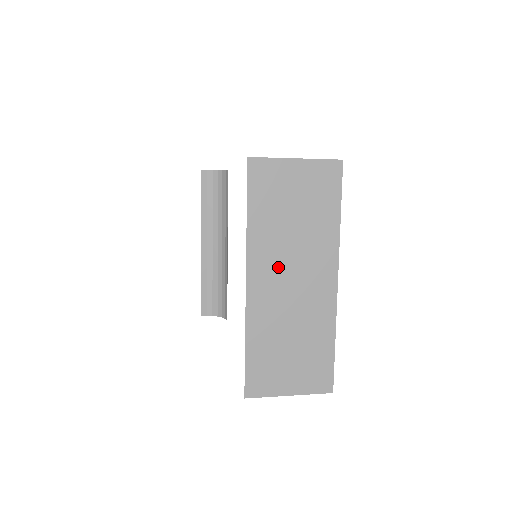
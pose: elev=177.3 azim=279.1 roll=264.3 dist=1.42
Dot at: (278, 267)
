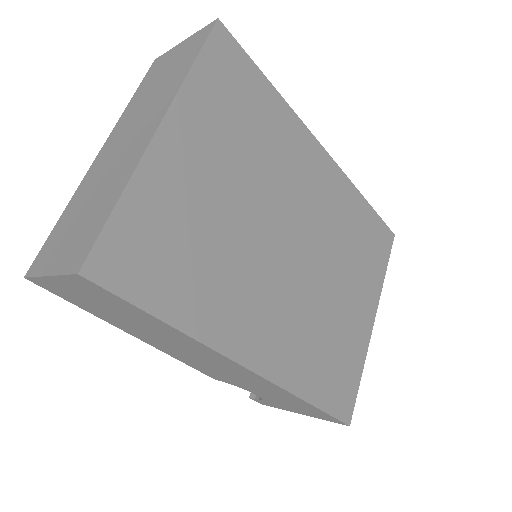
Dot at: (124, 133)
